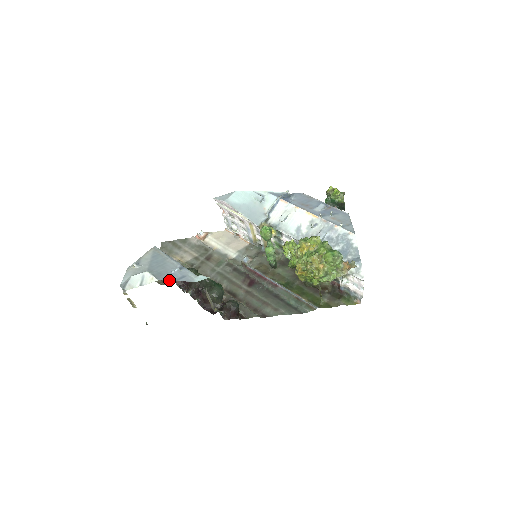
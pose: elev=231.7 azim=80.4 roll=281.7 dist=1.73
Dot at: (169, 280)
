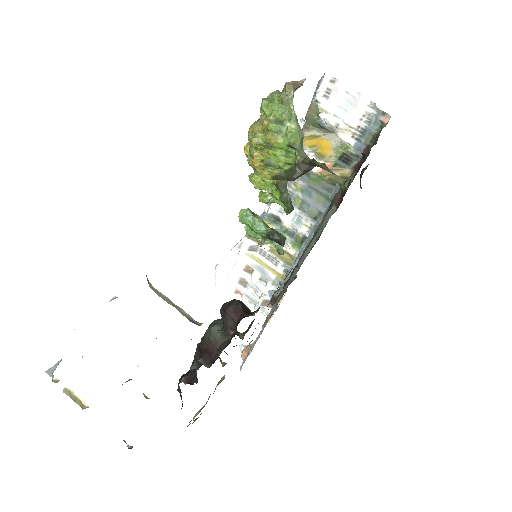
Dot at: occluded
